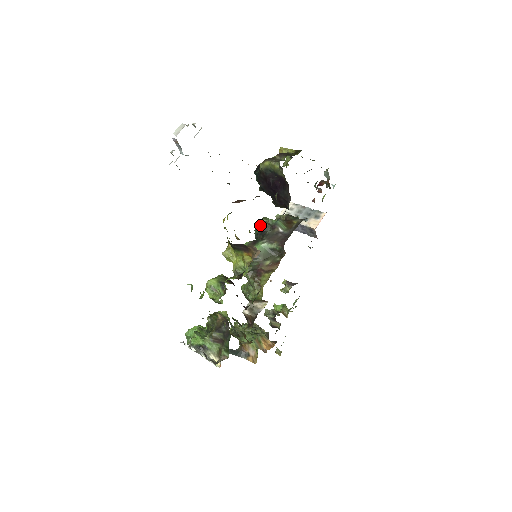
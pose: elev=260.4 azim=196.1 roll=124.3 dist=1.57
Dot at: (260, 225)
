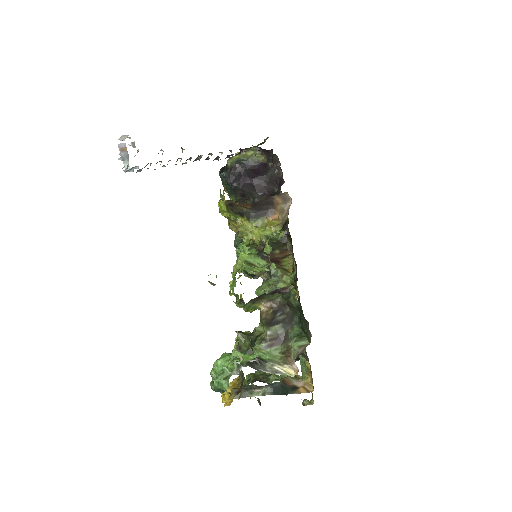
Dot at: occluded
